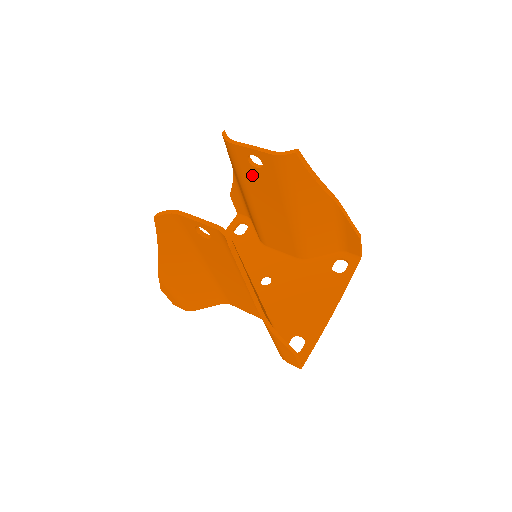
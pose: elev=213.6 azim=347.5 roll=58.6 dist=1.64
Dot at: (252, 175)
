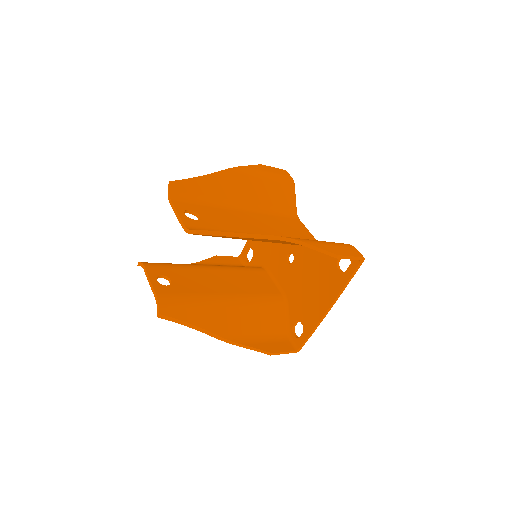
Dot at: occluded
